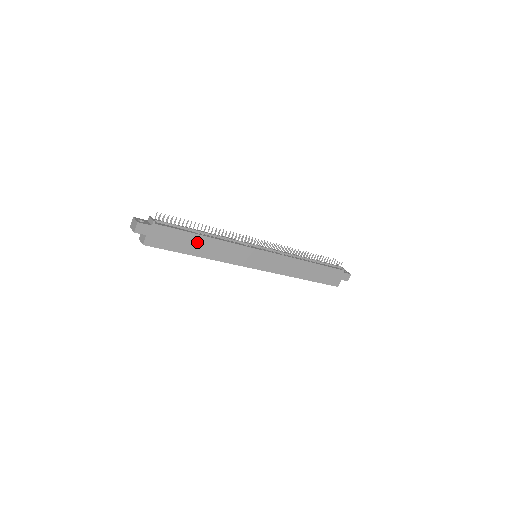
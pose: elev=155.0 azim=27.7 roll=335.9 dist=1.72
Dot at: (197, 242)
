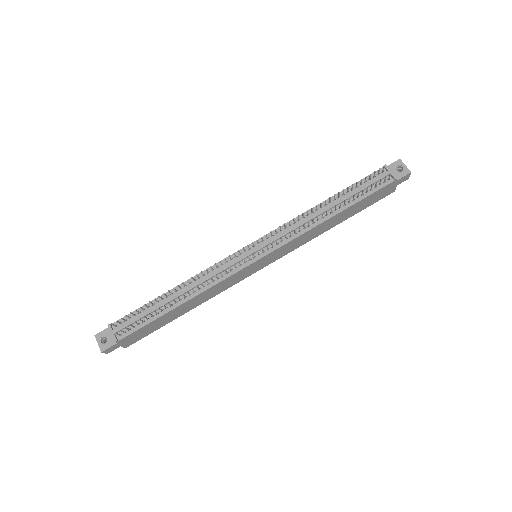
Dot at: (175, 312)
